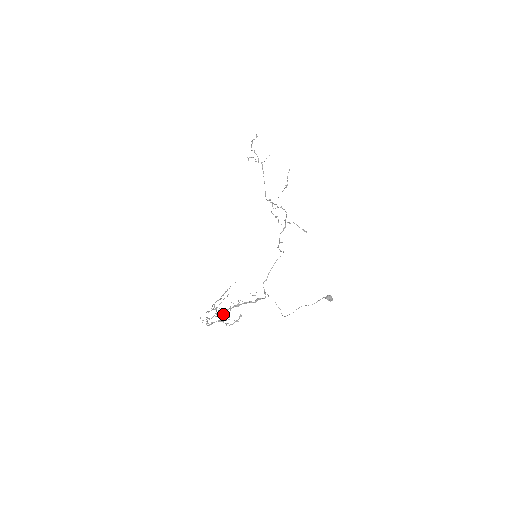
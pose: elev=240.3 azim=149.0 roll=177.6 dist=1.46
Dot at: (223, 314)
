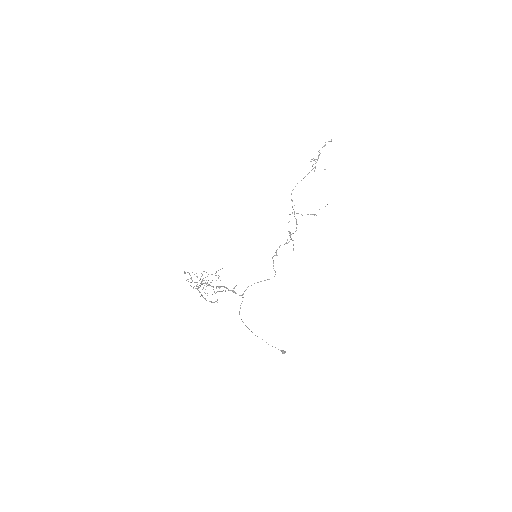
Dot at: occluded
